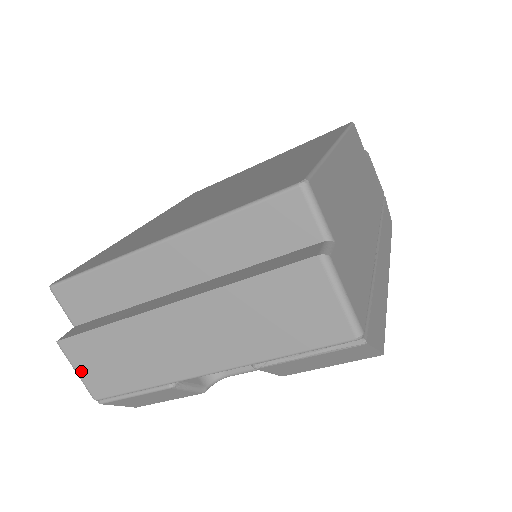
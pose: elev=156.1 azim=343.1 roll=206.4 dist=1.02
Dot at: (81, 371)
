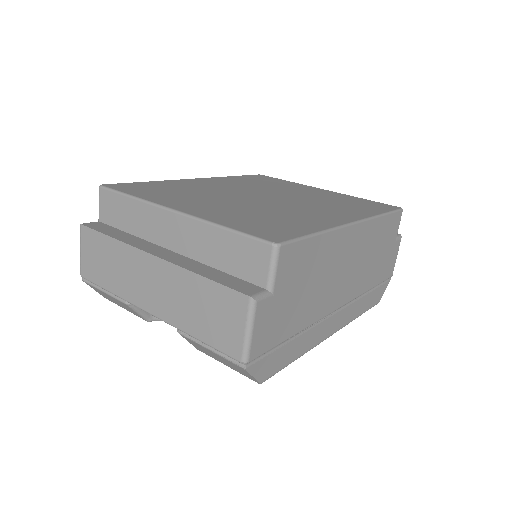
Dot at: (83, 252)
